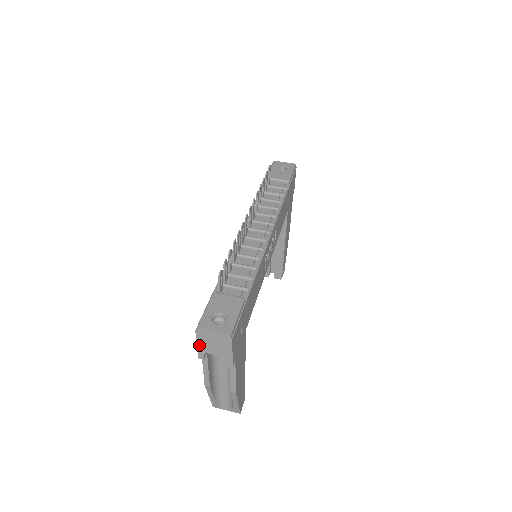
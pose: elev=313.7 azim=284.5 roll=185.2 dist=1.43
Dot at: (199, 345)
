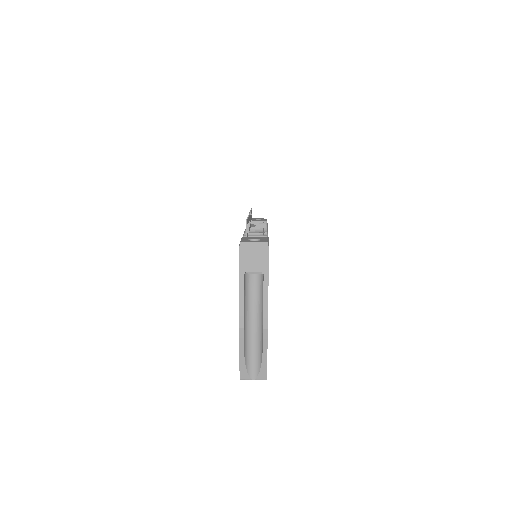
Dot at: (241, 263)
